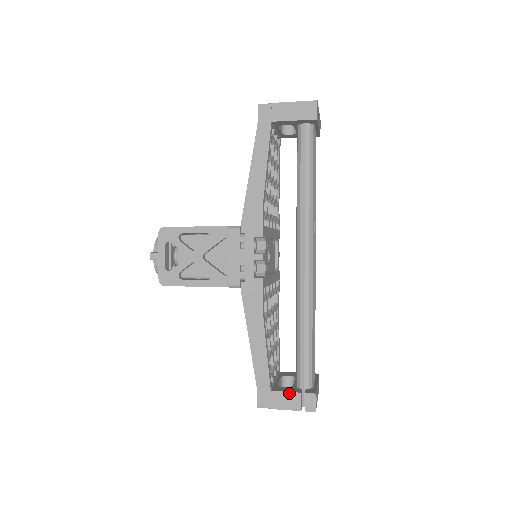
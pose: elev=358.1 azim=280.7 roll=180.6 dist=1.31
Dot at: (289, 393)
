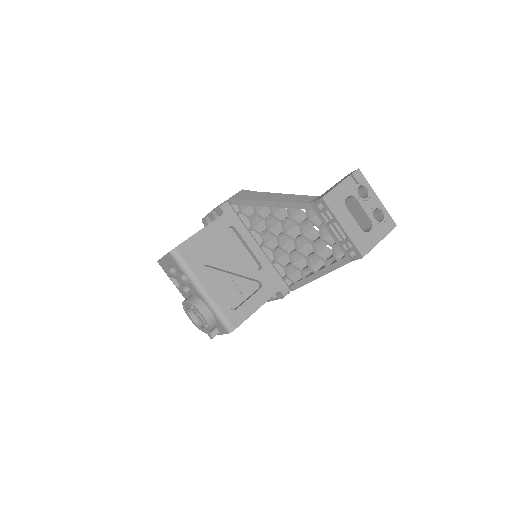
Dot at: occluded
